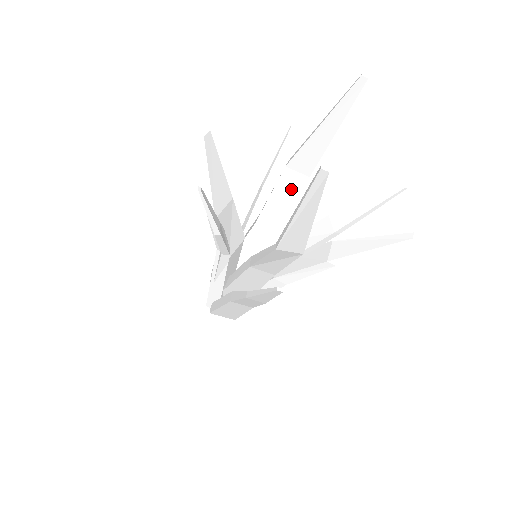
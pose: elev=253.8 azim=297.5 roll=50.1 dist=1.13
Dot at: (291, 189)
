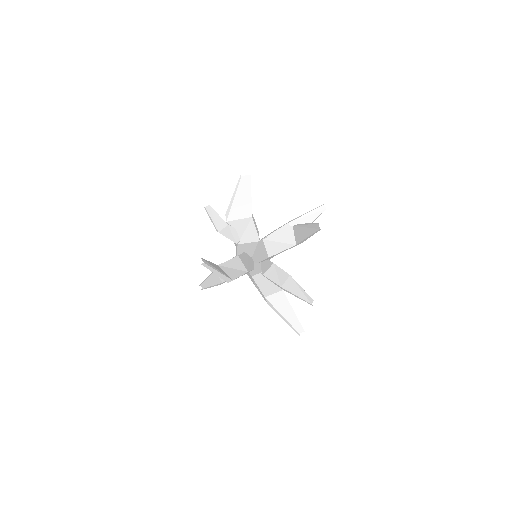
Dot at: (286, 241)
